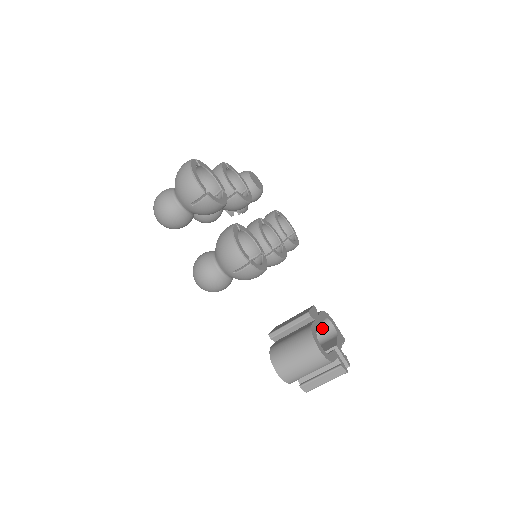
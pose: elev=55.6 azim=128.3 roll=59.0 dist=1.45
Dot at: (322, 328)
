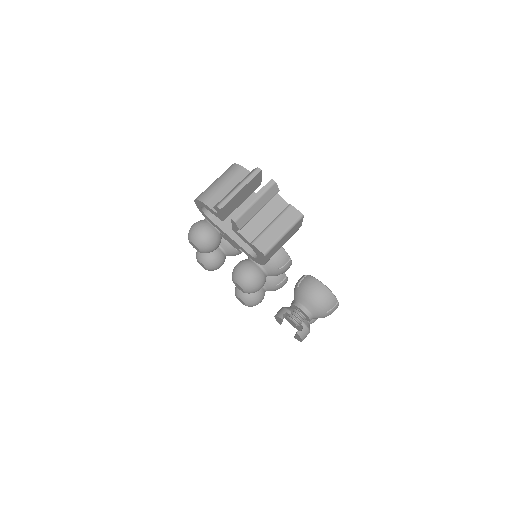
Dot at: occluded
